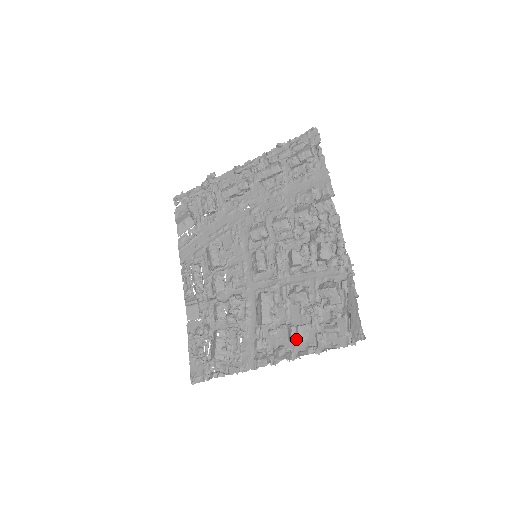
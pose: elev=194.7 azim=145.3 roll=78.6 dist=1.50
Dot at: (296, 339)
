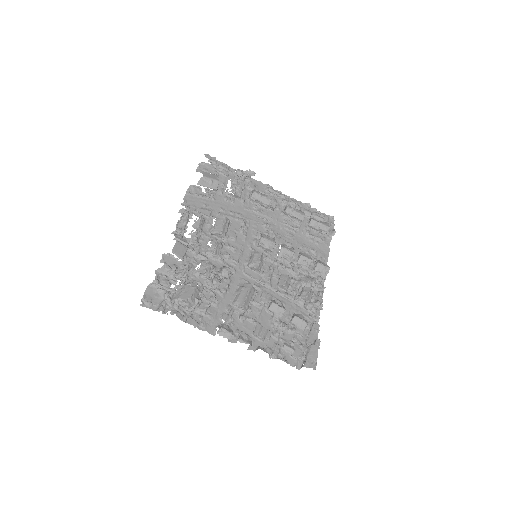
Dot at: (261, 336)
